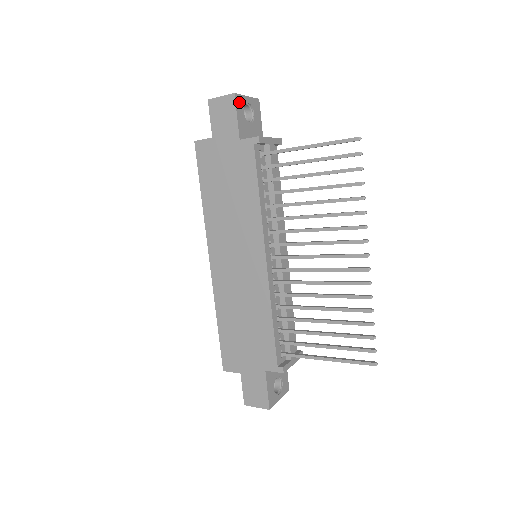
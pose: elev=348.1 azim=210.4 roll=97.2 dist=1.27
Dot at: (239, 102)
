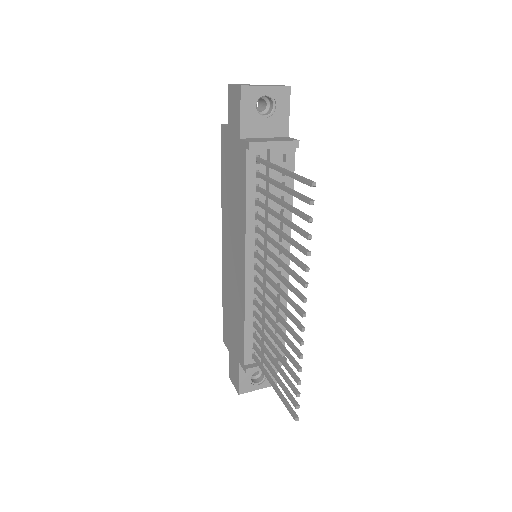
Dot at: (248, 95)
